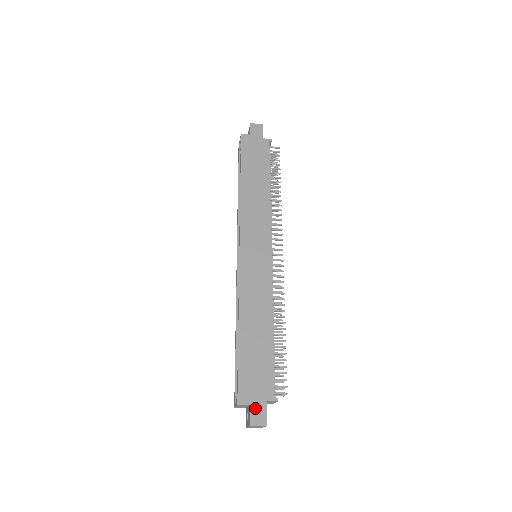
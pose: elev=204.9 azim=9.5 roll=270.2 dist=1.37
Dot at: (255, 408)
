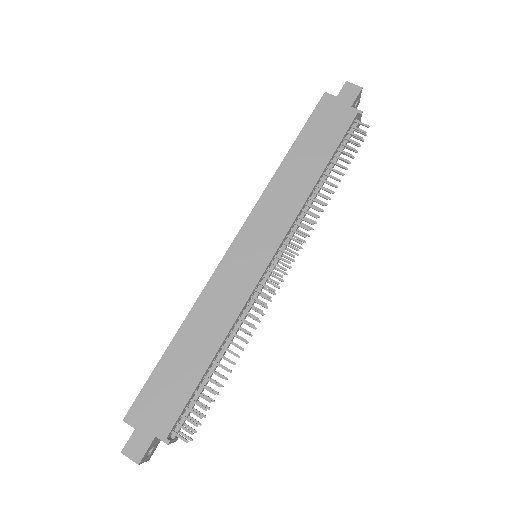
Dot at: (138, 436)
